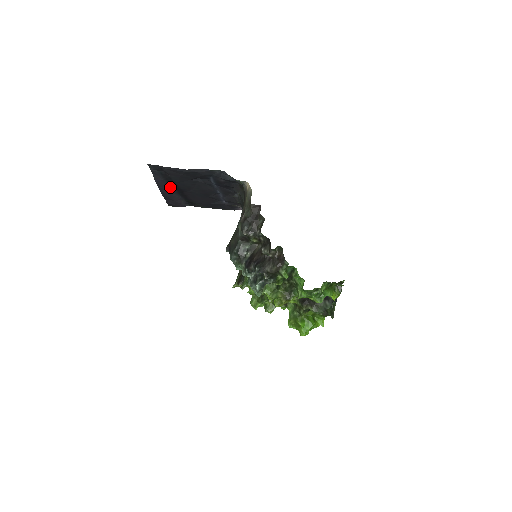
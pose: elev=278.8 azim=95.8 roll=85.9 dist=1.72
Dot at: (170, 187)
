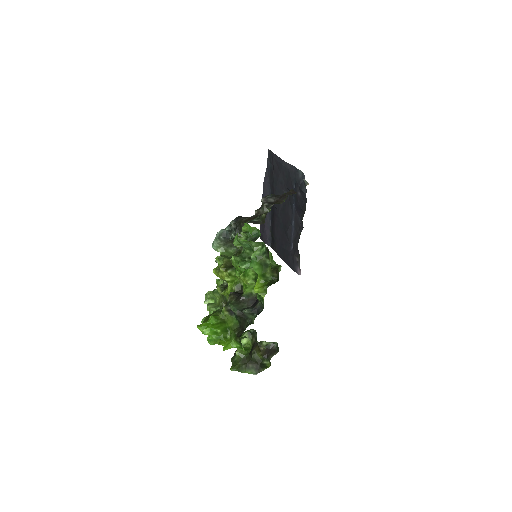
Dot at: occluded
